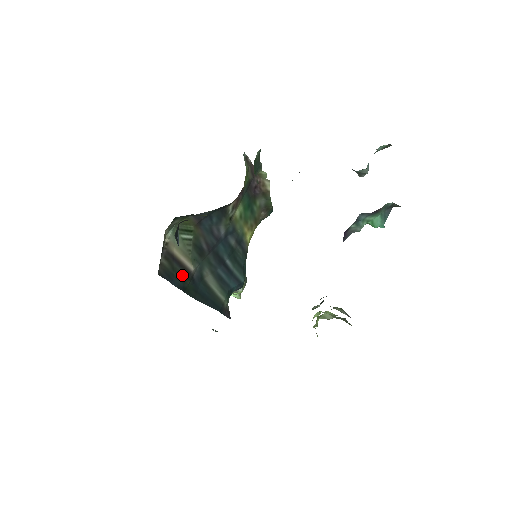
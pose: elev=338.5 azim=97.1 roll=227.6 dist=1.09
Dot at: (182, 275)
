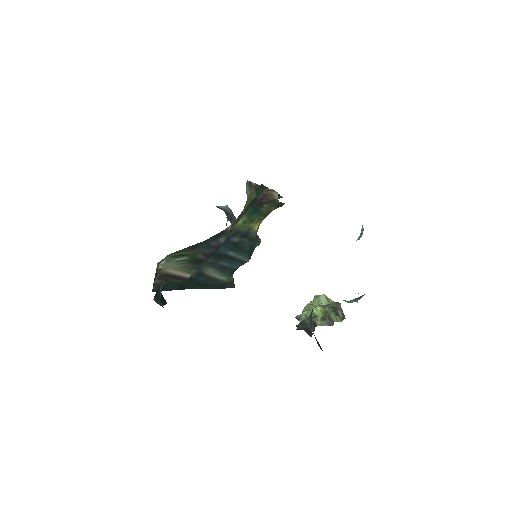
Dot at: (178, 283)
